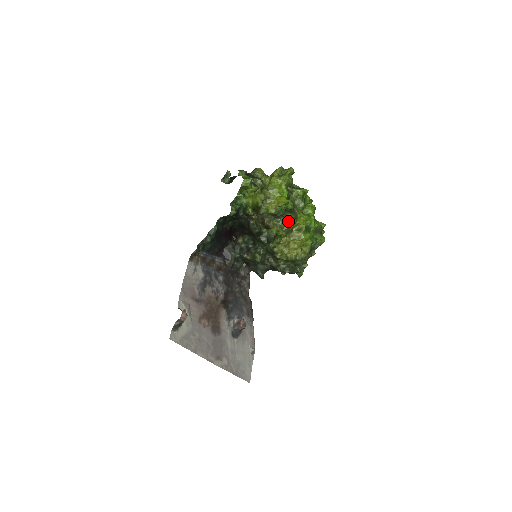
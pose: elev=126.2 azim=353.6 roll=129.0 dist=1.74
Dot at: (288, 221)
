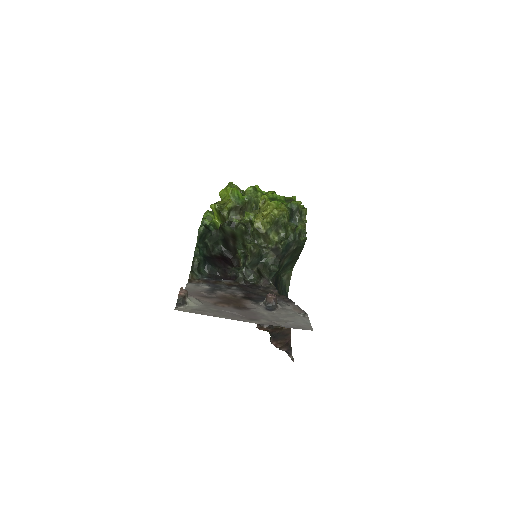
Dot at: (257, 211)
